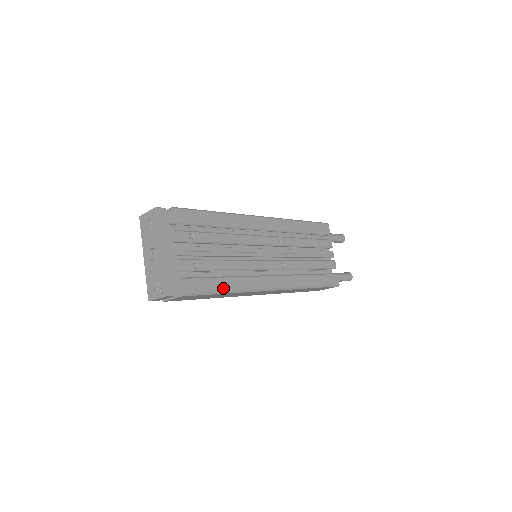
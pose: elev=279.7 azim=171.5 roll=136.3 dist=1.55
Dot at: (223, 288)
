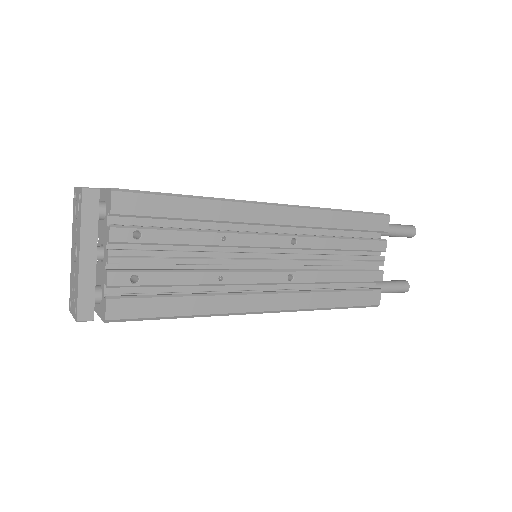
Dot at: (177, 311)
